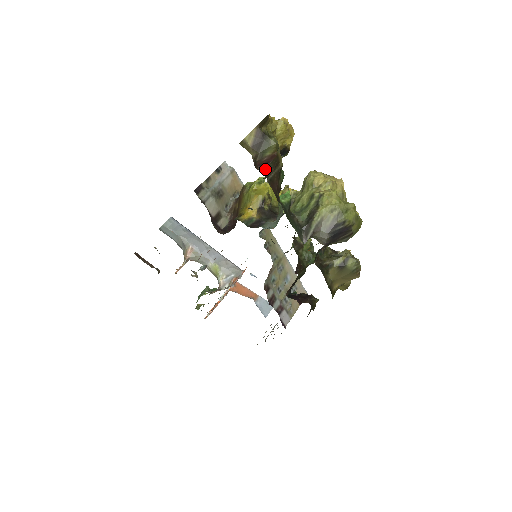
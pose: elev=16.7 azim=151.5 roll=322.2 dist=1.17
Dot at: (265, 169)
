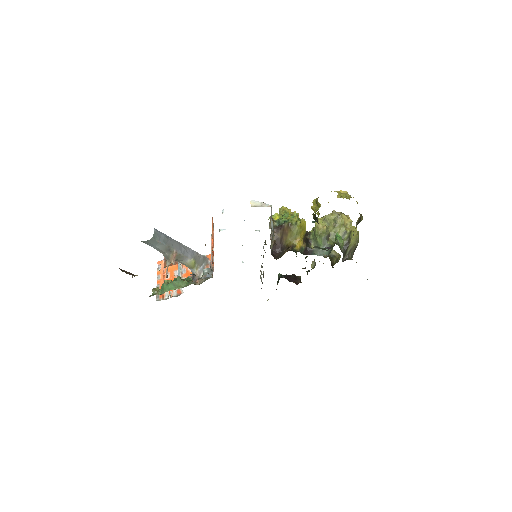
Dot at: occluded
